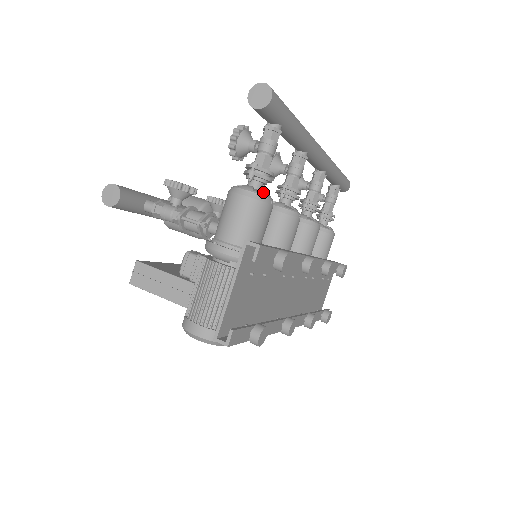
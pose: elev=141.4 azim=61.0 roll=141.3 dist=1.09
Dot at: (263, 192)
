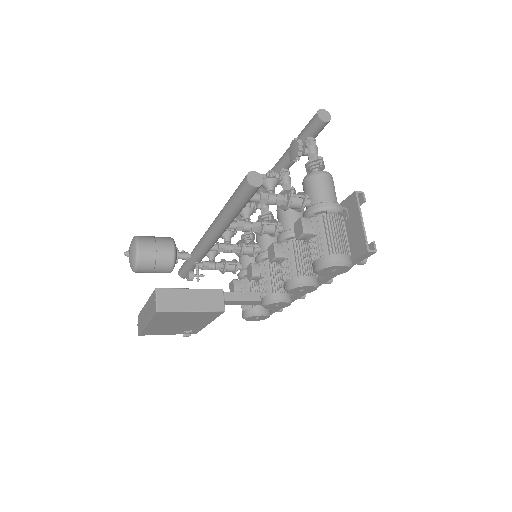
Dot at: occluded
